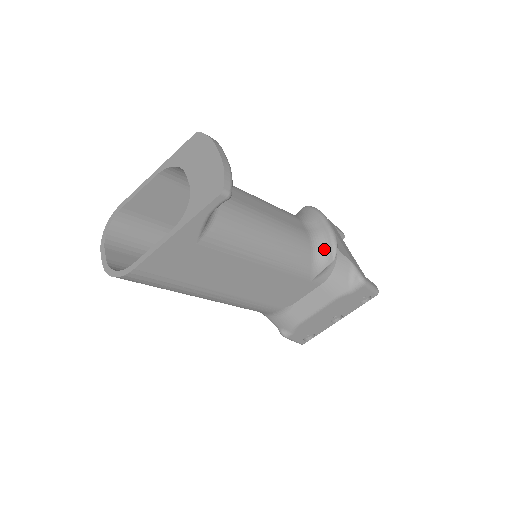
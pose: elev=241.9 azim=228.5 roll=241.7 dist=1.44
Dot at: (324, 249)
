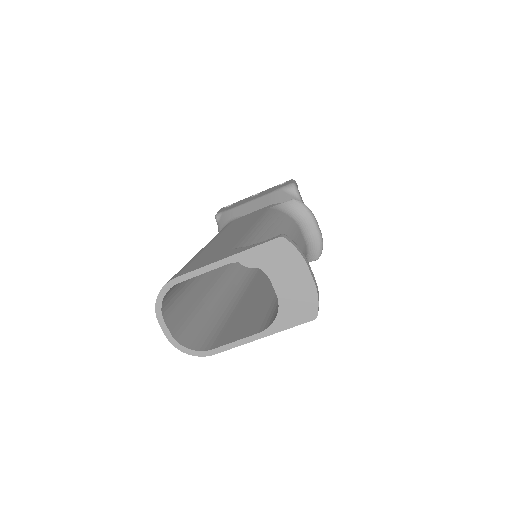
Dot at: (313, 252)
